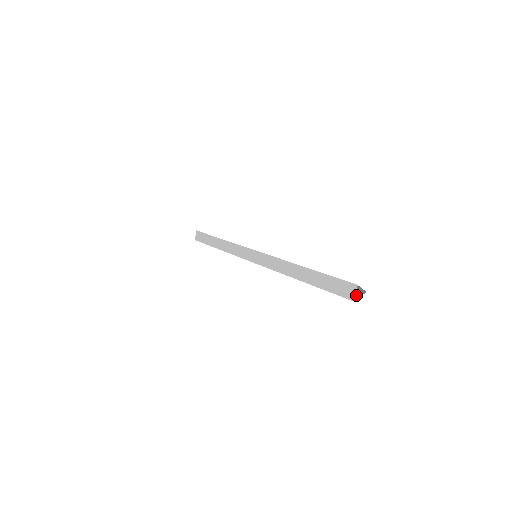
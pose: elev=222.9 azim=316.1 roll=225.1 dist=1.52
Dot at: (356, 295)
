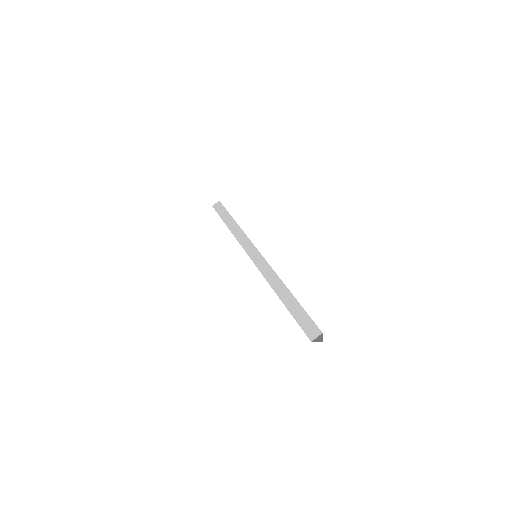
Dot at: occluded
